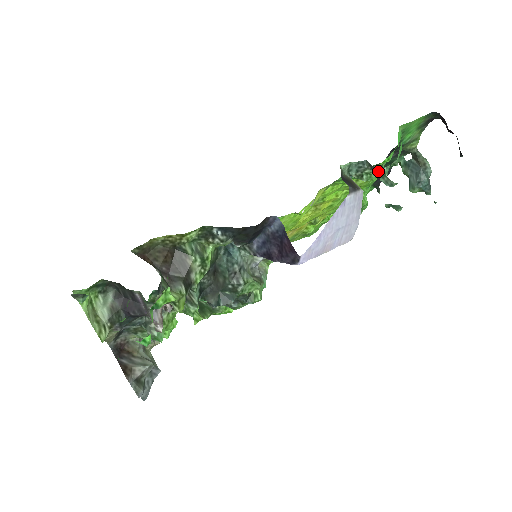
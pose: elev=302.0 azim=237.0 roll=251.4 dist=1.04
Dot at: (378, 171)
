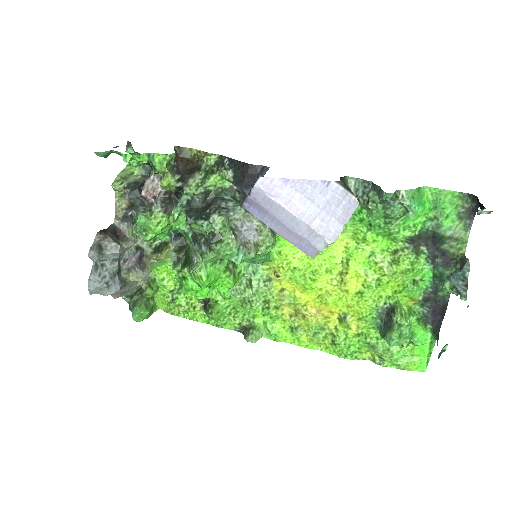
Dot at: (378, 189)
